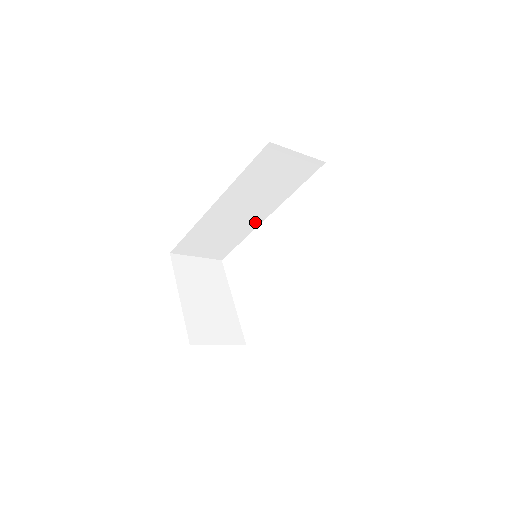
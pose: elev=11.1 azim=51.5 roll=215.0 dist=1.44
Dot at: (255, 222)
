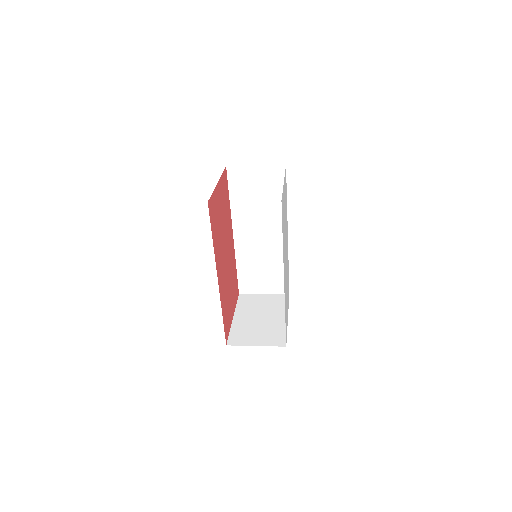
Dot at: (282, 243)
